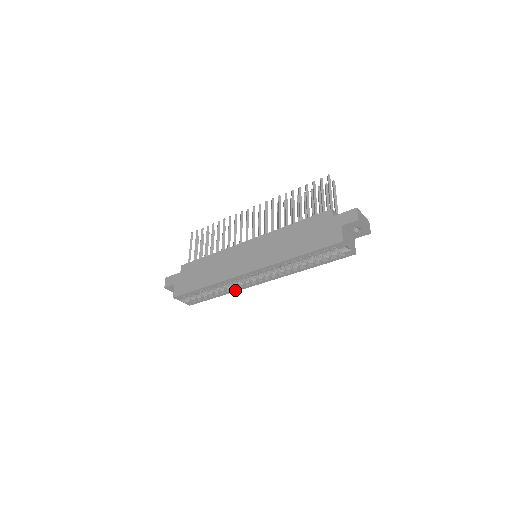
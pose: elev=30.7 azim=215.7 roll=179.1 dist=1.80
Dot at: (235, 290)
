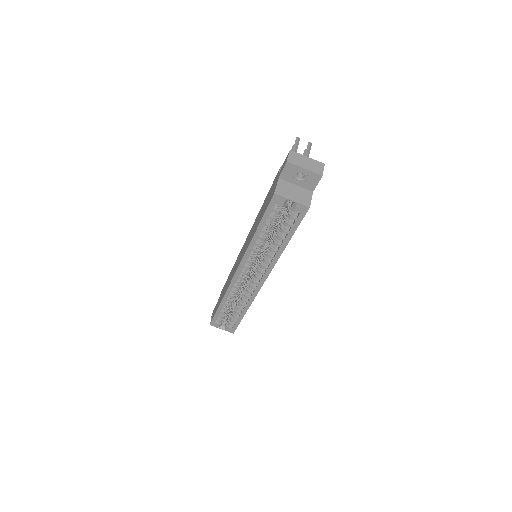
Dot at: (250, 301)
